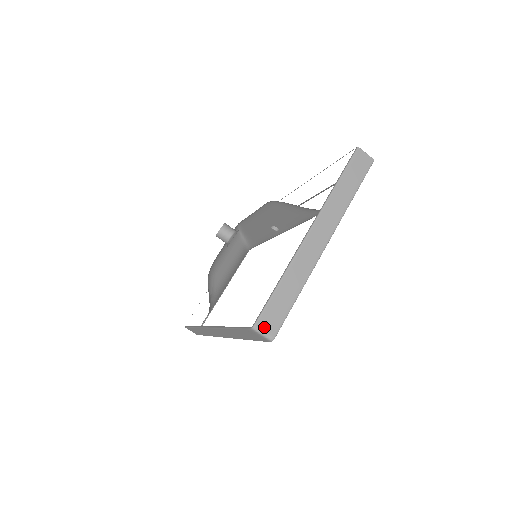
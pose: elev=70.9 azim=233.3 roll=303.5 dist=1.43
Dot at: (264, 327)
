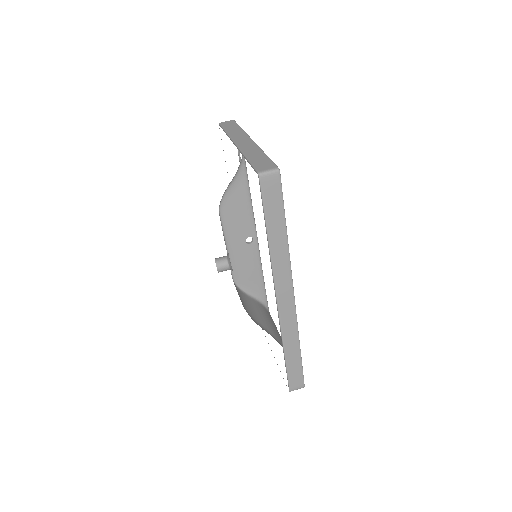
Dot at: (265, 169)
